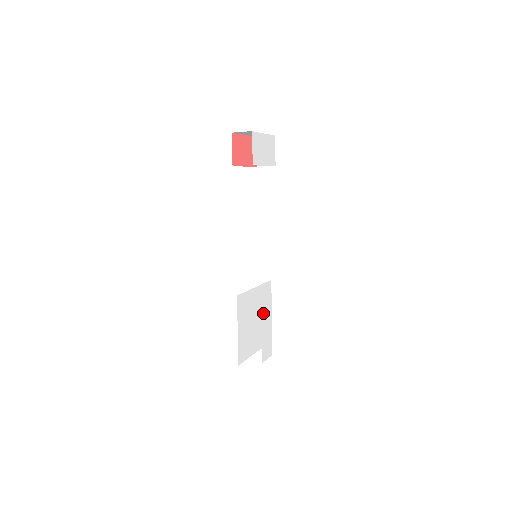
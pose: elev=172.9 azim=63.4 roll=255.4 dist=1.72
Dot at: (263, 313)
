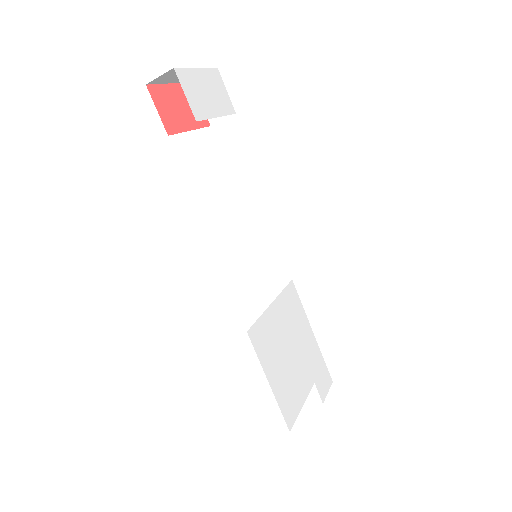
Dot at: (298, 333)
